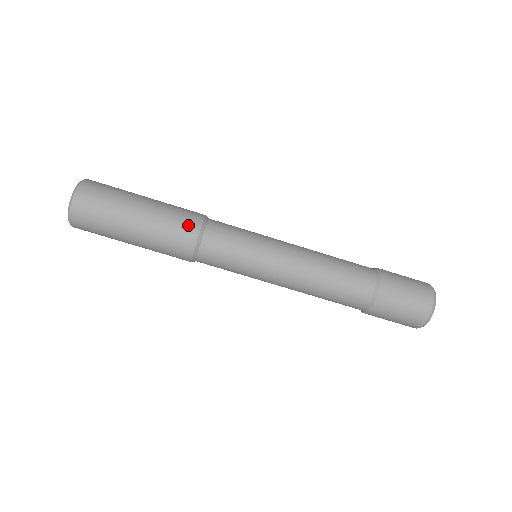
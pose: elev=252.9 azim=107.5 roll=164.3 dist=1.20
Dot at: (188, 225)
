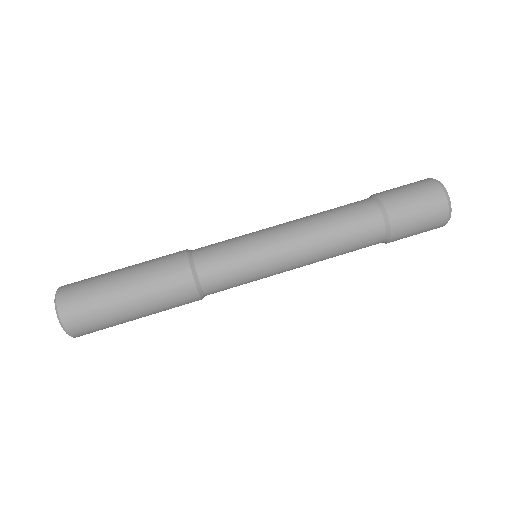
Dot at: (174, 253)
